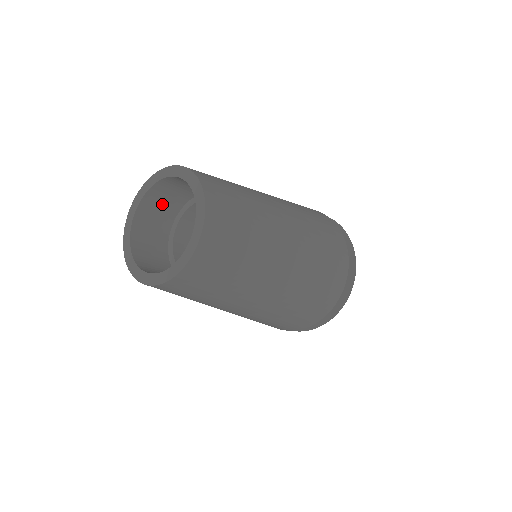
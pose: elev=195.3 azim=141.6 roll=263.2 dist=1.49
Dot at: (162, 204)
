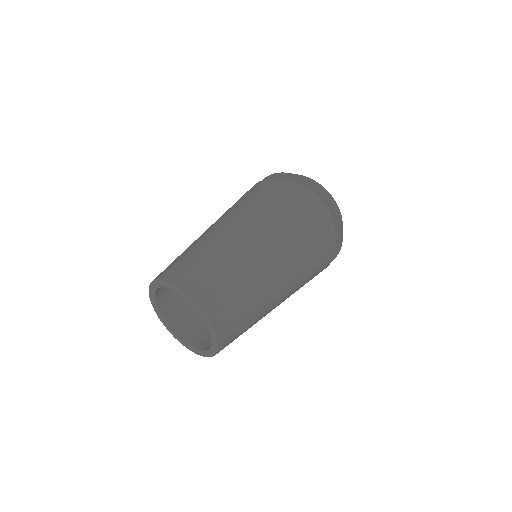
Dot at: occluded
